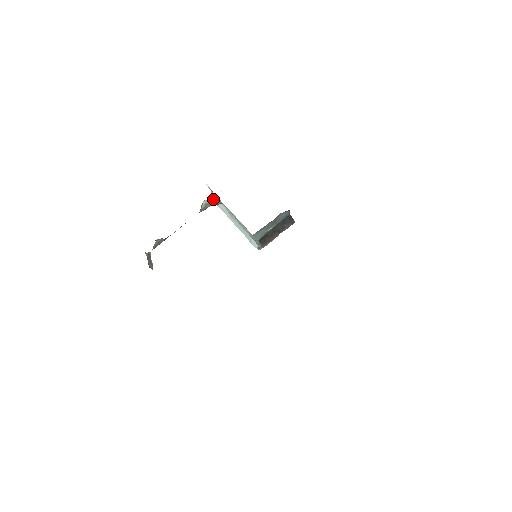
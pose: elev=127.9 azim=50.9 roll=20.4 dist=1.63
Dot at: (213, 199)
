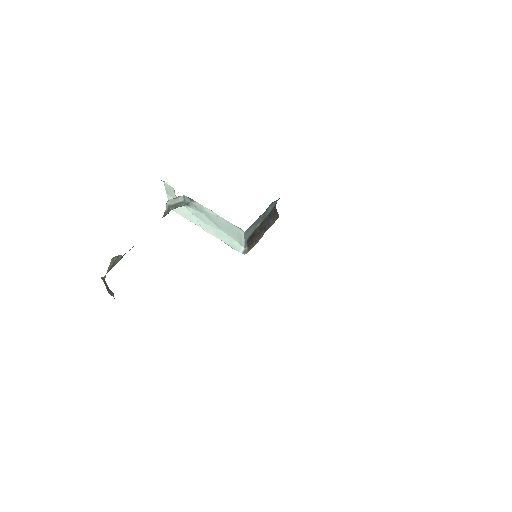
Dot at: (179, 198)
